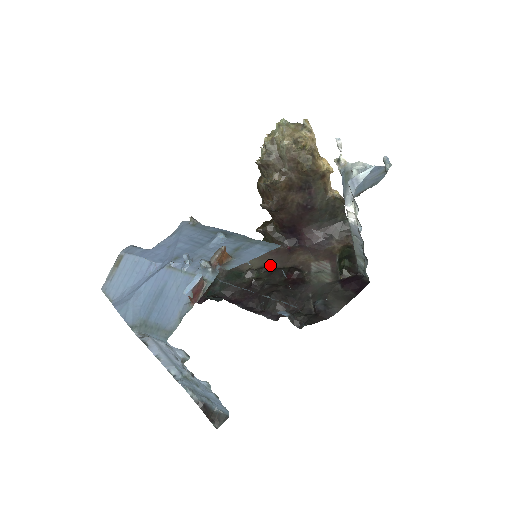
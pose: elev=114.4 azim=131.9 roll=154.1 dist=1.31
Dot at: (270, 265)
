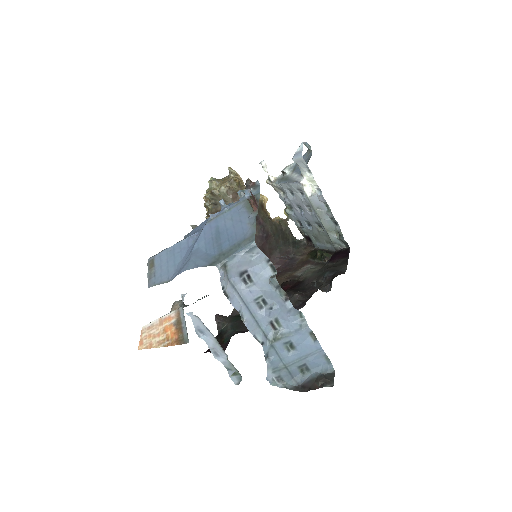
Dot at: occluded
